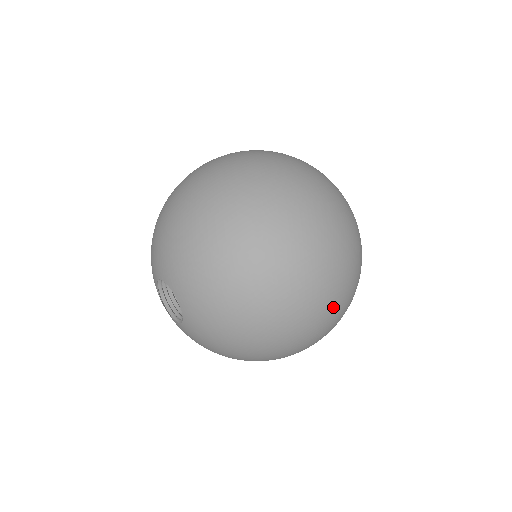
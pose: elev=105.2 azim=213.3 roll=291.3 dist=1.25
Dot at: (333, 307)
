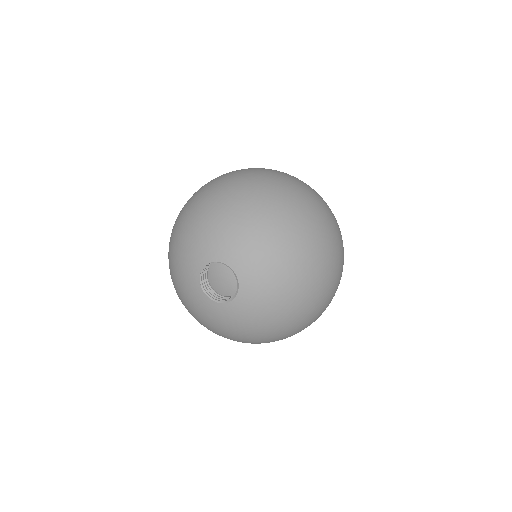
Dot at: (341, 275)
